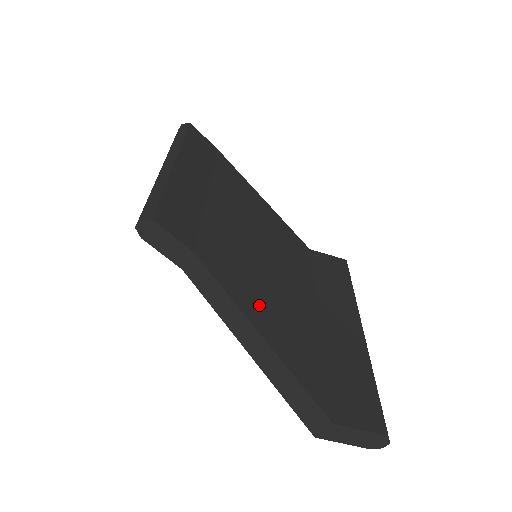
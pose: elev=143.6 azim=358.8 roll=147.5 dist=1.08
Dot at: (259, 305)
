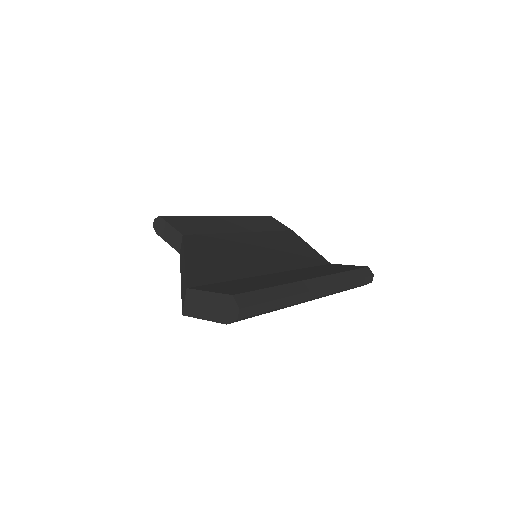
Dot at: (208, 254)
